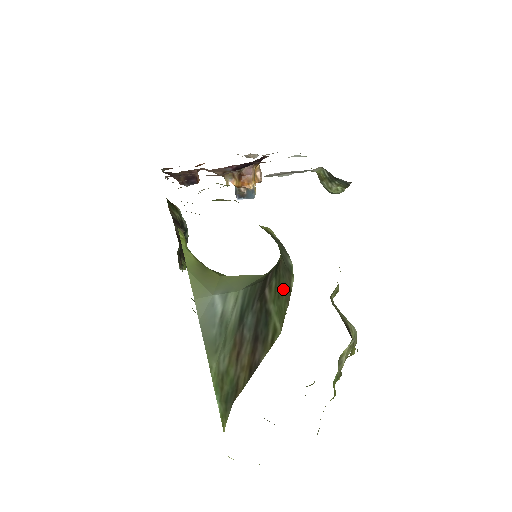
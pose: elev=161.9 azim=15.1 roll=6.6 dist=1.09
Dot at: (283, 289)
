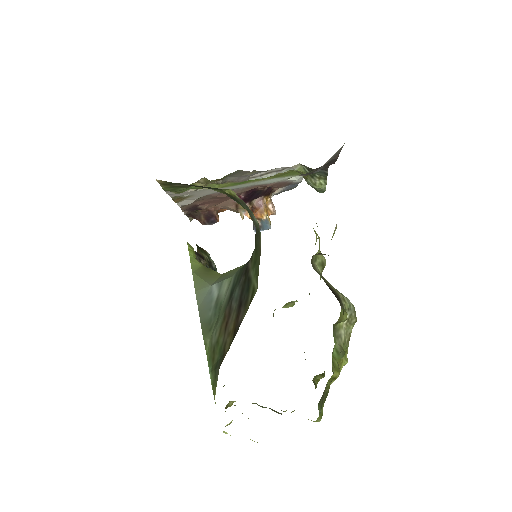
Dot at: (258, 252)
